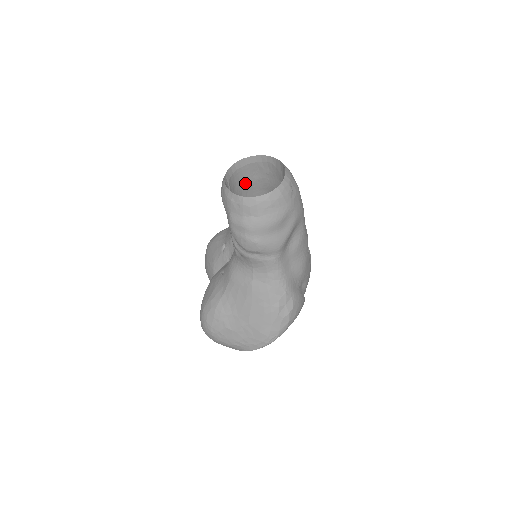
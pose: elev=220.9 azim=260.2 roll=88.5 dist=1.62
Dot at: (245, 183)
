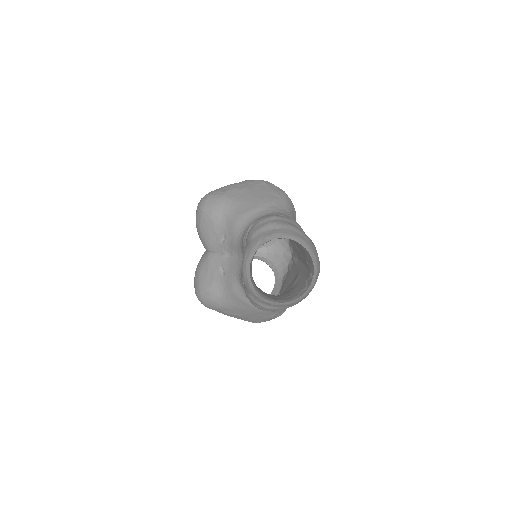
Dot at: occluded
